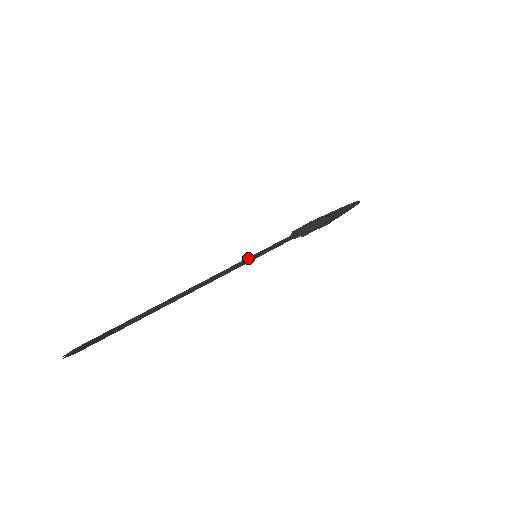
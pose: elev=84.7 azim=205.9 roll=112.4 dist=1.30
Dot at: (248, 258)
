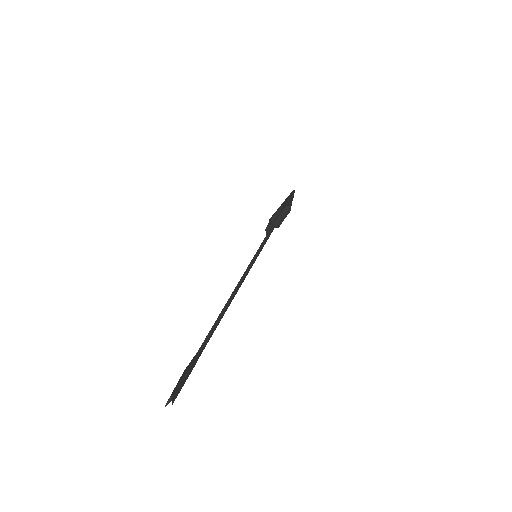
Dot at: (252, 259)
